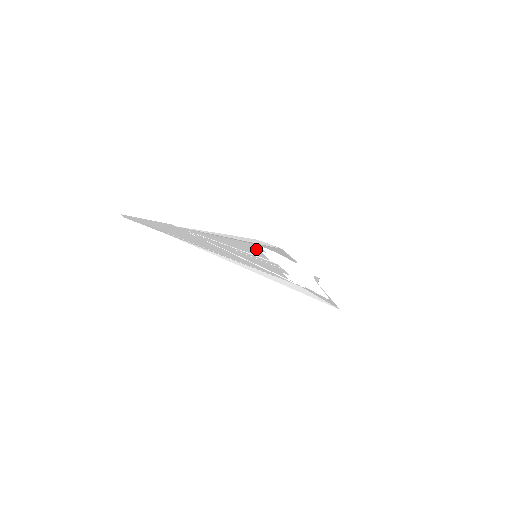
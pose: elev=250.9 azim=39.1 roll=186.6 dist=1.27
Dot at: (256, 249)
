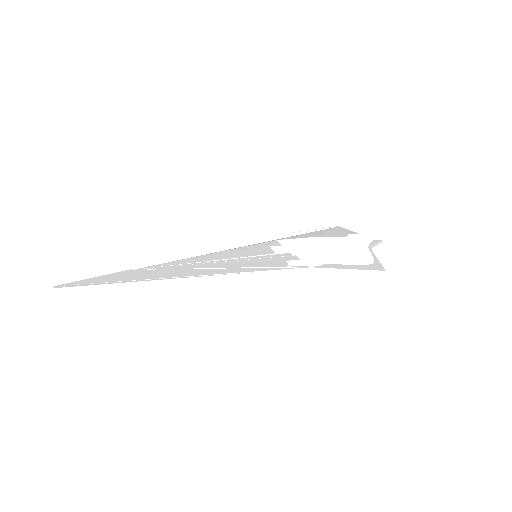
Dot at: (263, 247)
